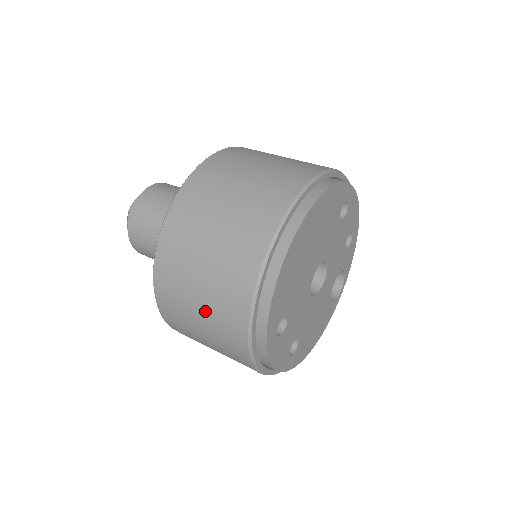
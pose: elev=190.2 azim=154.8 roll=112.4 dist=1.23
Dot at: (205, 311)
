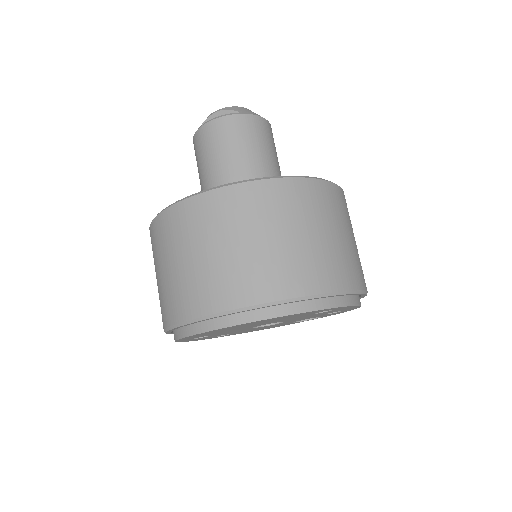
Dot at: occluded
